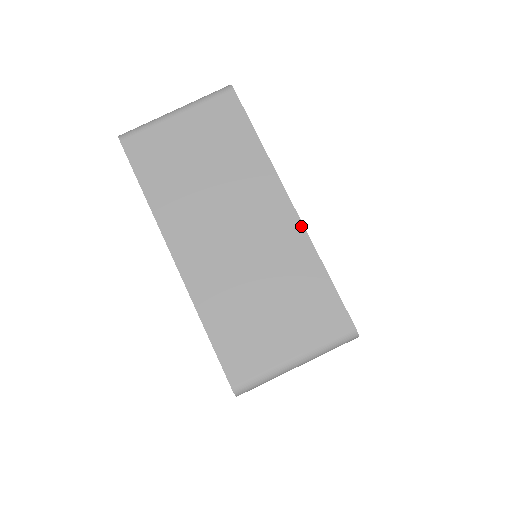
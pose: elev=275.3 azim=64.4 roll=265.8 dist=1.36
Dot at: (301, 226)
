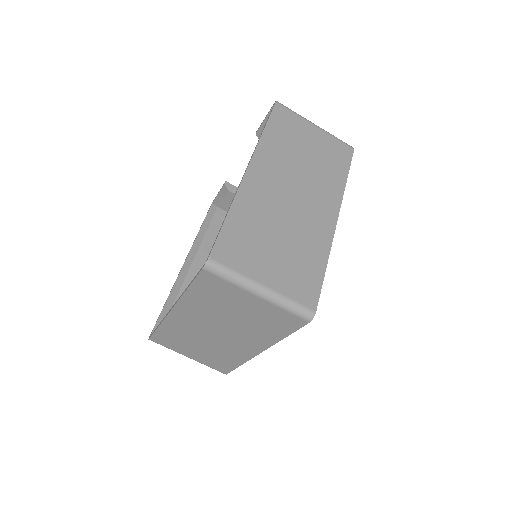
Dot at: (333, 234)
